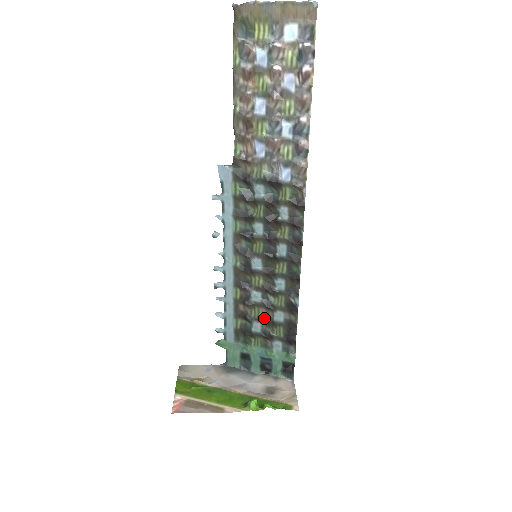
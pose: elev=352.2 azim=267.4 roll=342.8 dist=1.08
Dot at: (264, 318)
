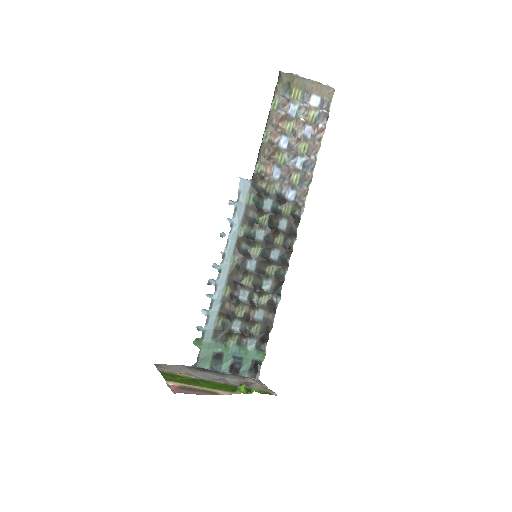
Dot at: (246, 316)
